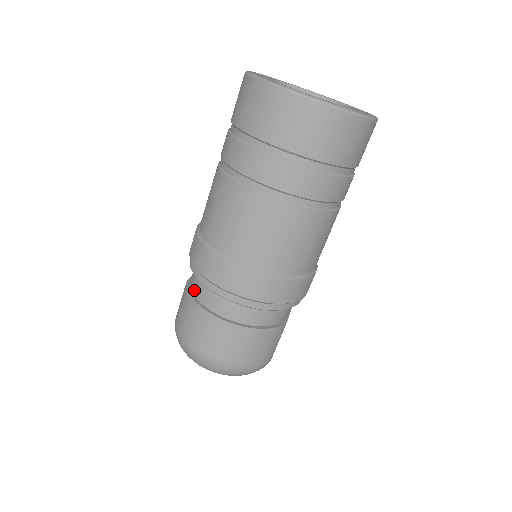
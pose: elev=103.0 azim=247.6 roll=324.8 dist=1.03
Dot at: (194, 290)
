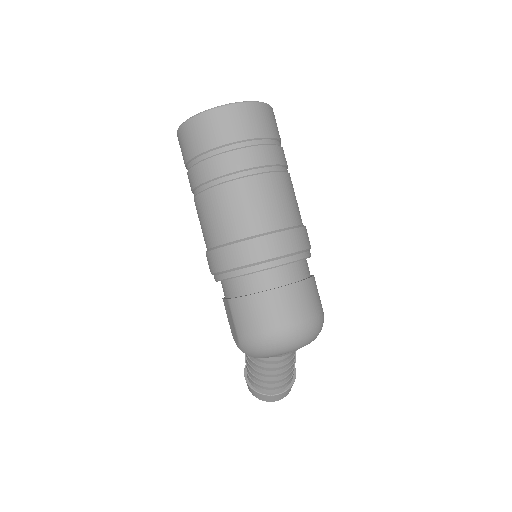
Dot at: (241, 292)
